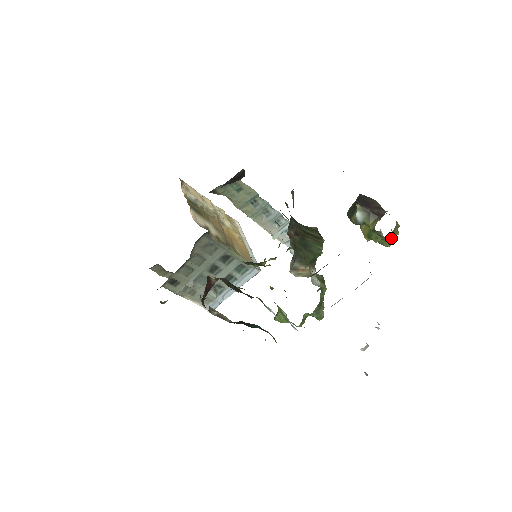
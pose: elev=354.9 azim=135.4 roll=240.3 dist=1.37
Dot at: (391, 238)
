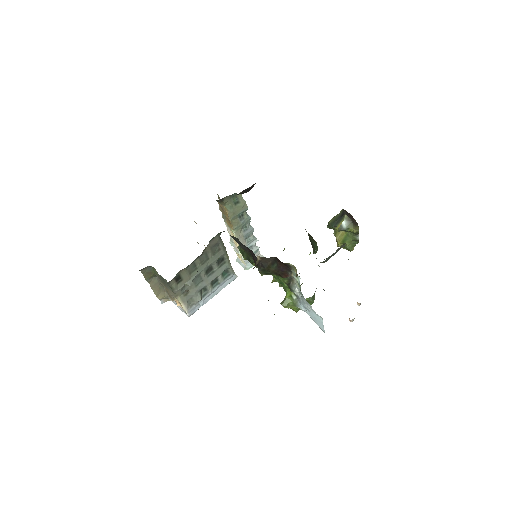
Dot at: (357, 243)
